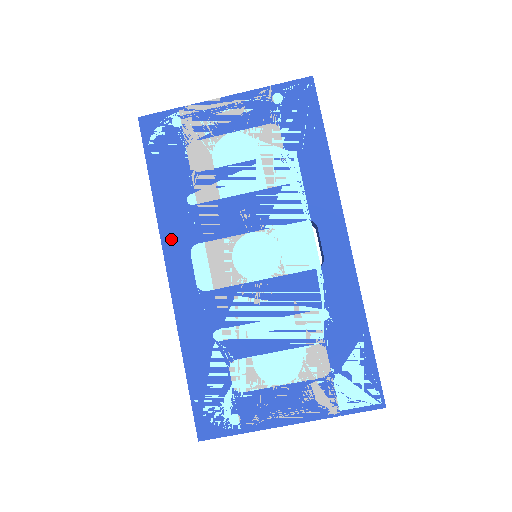
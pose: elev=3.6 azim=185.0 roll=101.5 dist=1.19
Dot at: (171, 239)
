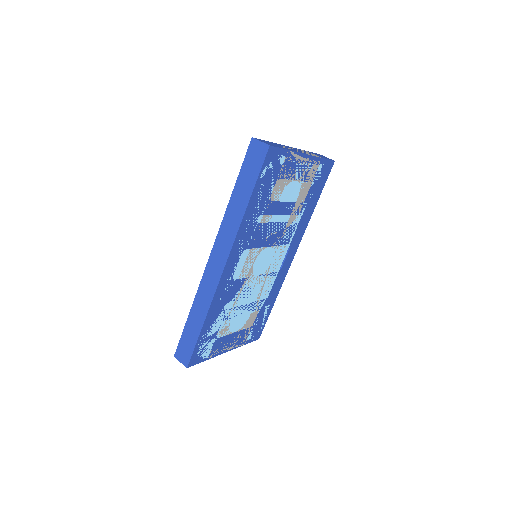
Dot at: (238, 243)
